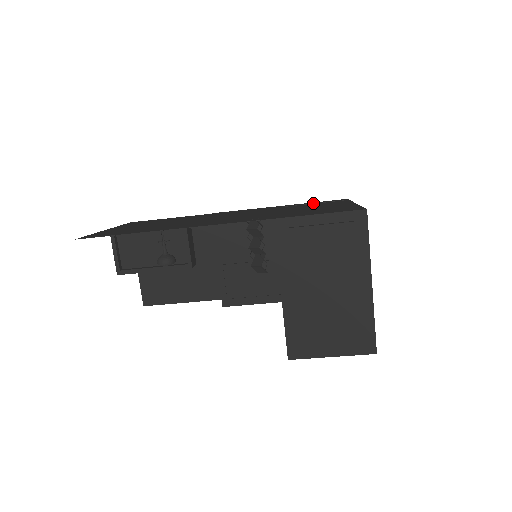
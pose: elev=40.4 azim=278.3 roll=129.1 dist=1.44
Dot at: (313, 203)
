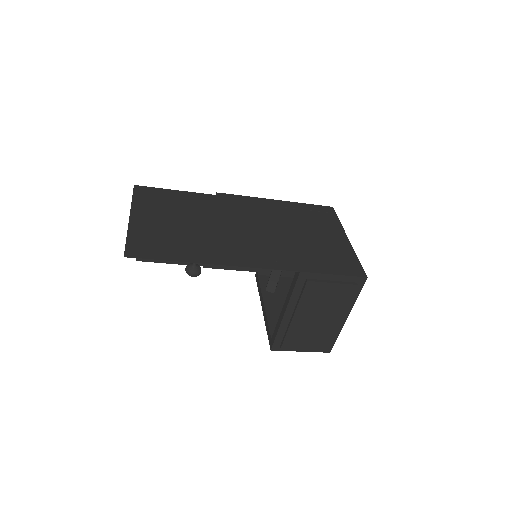
Dot at: (307, 210)
